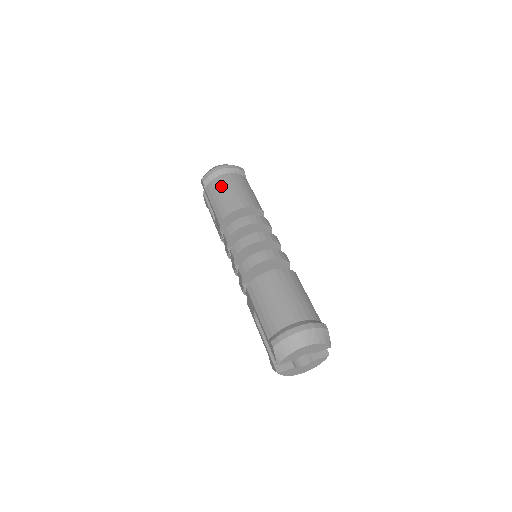
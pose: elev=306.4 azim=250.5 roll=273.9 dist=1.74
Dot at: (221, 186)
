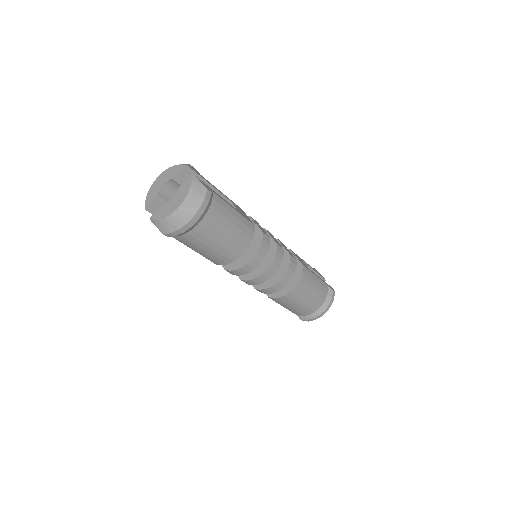
Dot at: (203, 241)
